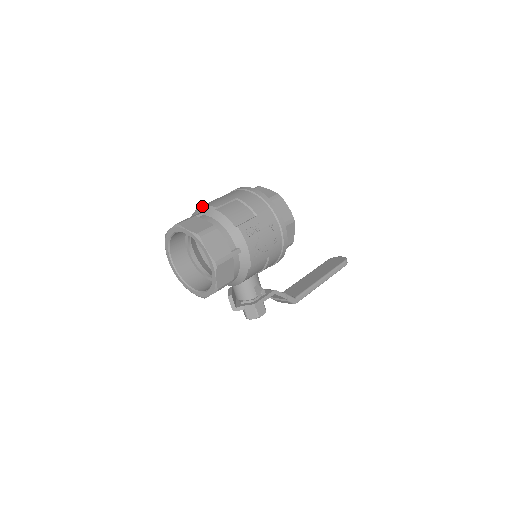
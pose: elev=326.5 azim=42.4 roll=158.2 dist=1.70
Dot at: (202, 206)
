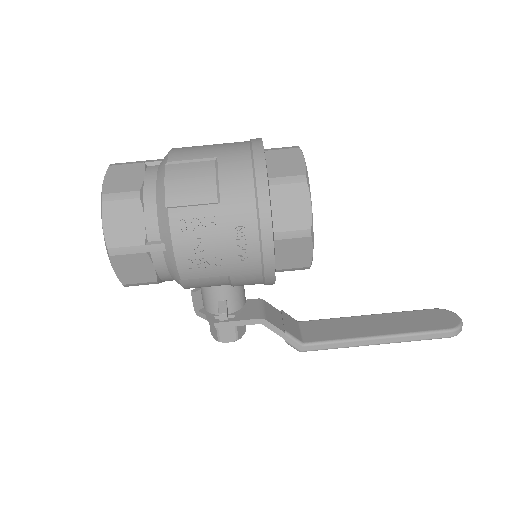
Dot at: occluded
